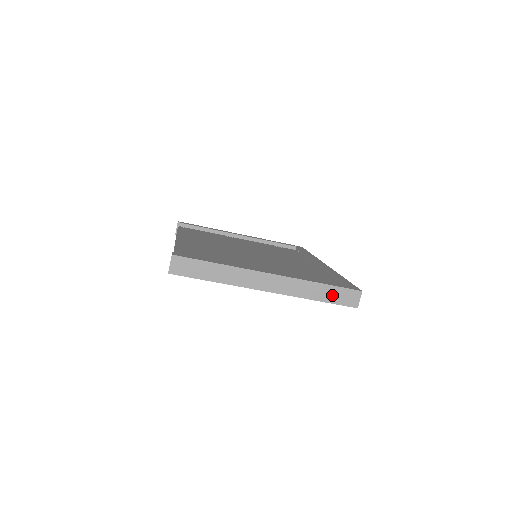
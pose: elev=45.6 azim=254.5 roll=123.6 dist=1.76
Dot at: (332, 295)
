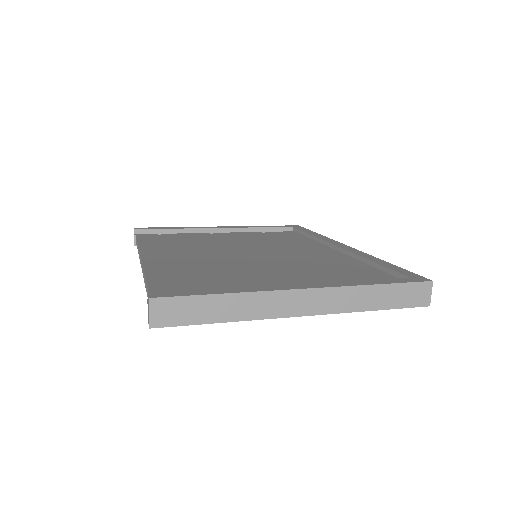
Dot at: (394, 297)
